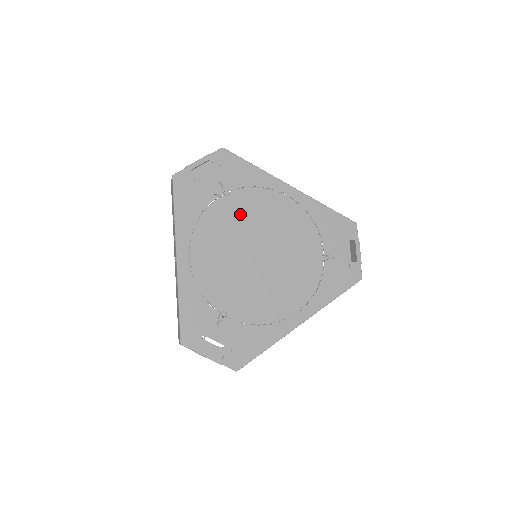
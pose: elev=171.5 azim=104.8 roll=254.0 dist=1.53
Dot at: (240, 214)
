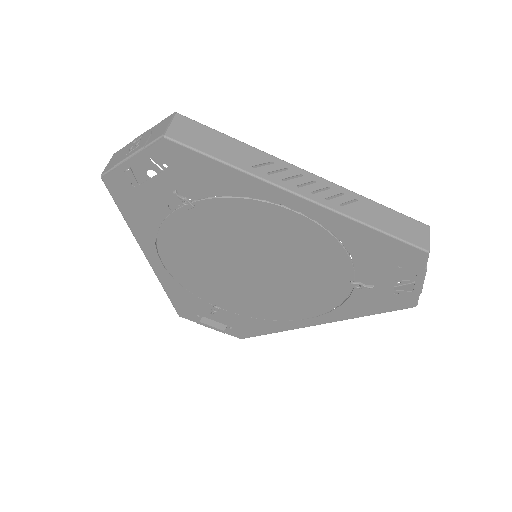
Dot at: (217, 228)
